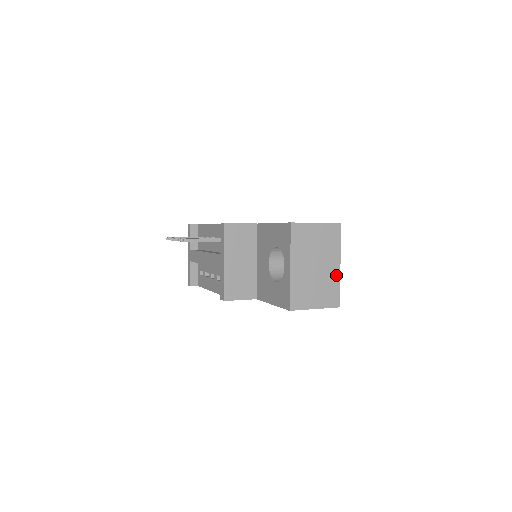
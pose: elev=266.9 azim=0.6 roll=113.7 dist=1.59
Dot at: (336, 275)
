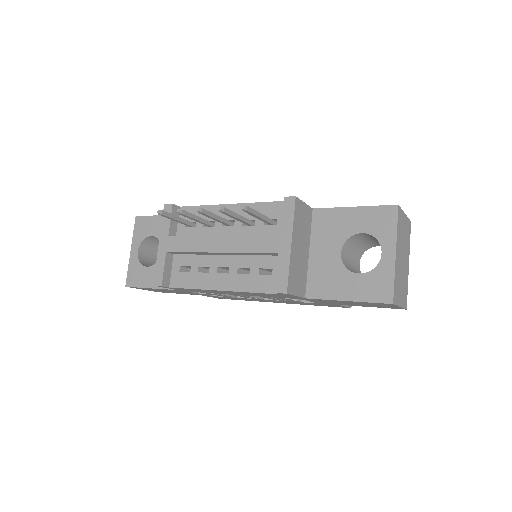
Dot at: (407, 274)
